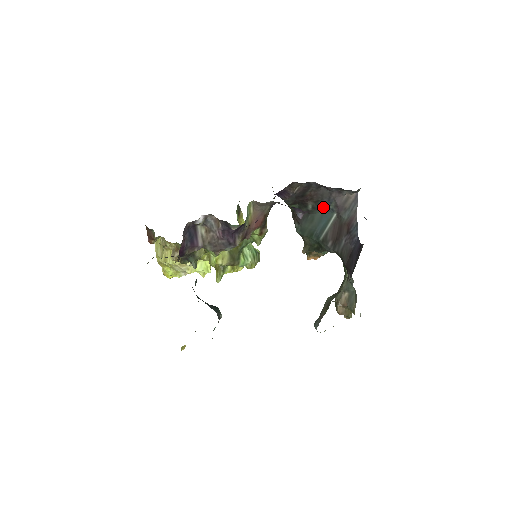
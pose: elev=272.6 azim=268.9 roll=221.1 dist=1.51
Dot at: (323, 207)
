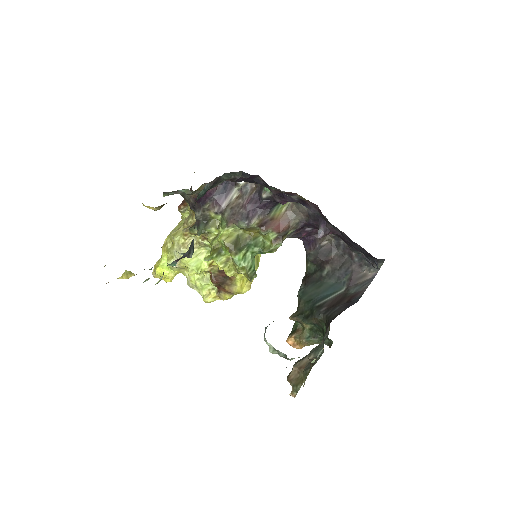
Dot at: (337, 278)
